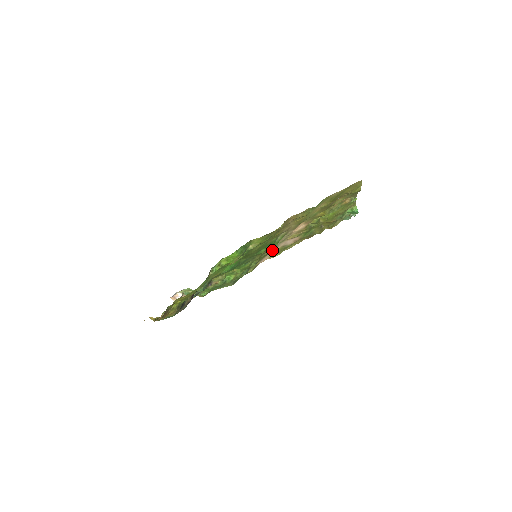
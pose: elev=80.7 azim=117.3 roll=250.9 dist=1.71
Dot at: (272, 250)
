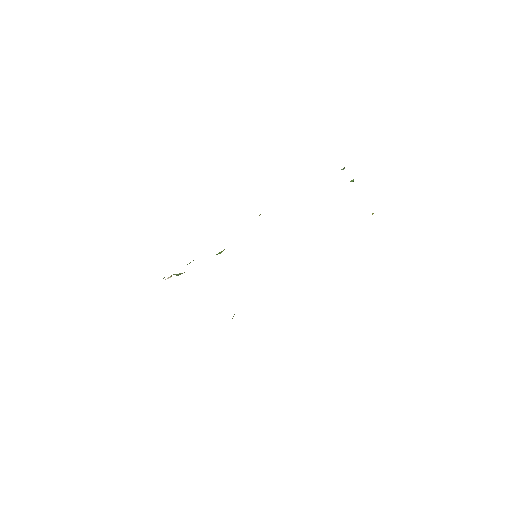
Dot at: occluded
